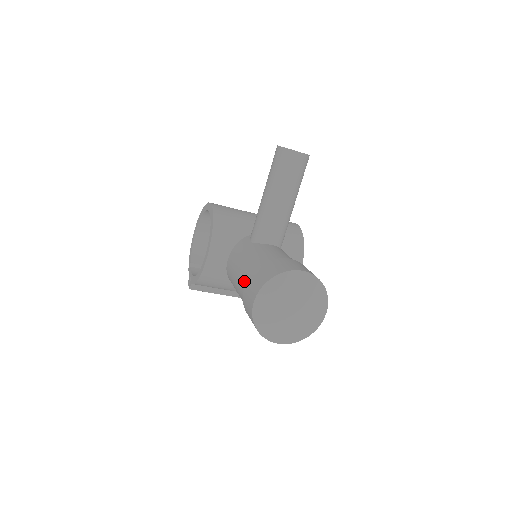
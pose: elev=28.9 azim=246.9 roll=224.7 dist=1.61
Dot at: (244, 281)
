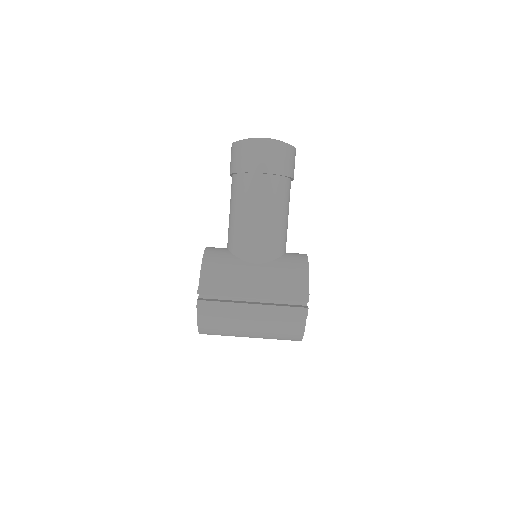
Dot at: occluded
